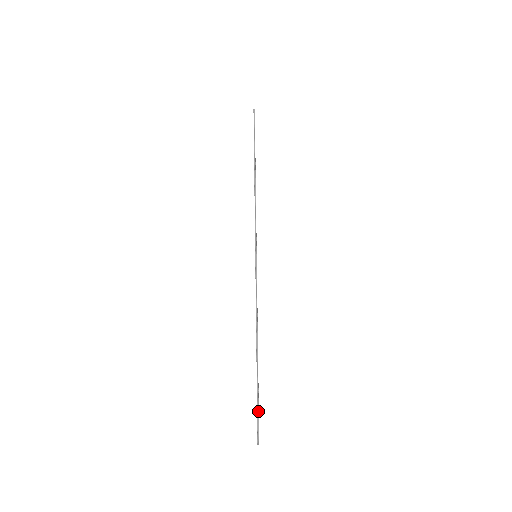
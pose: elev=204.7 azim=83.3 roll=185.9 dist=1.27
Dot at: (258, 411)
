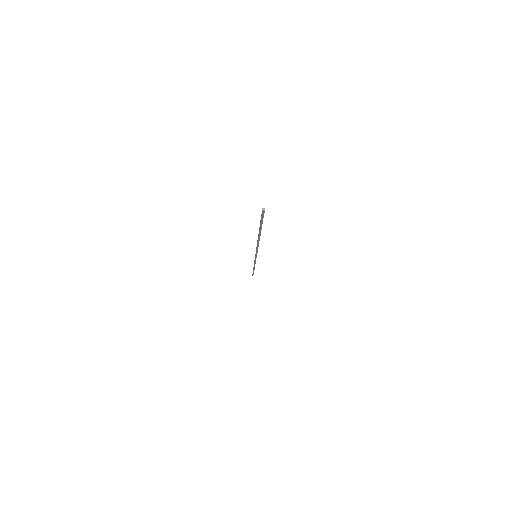
Dot at: occluded
